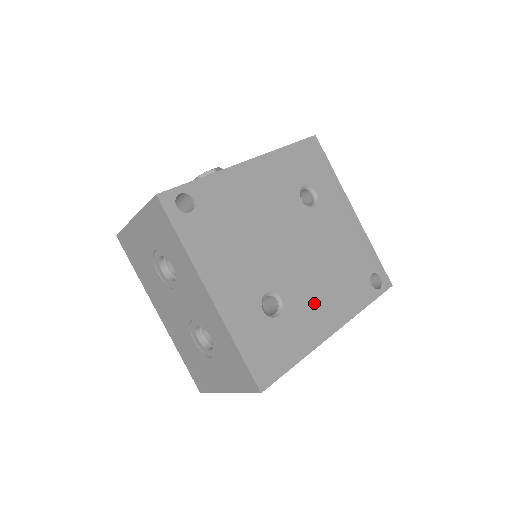
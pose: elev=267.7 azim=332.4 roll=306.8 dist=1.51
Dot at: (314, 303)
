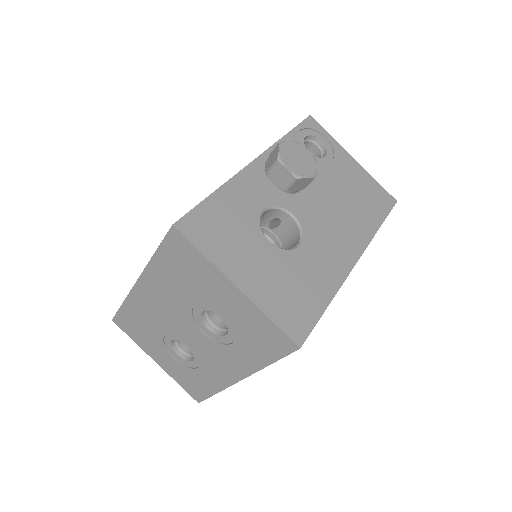
Dot at: occluded
